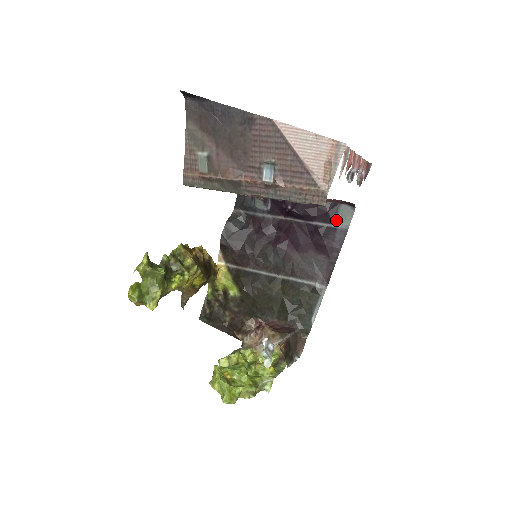
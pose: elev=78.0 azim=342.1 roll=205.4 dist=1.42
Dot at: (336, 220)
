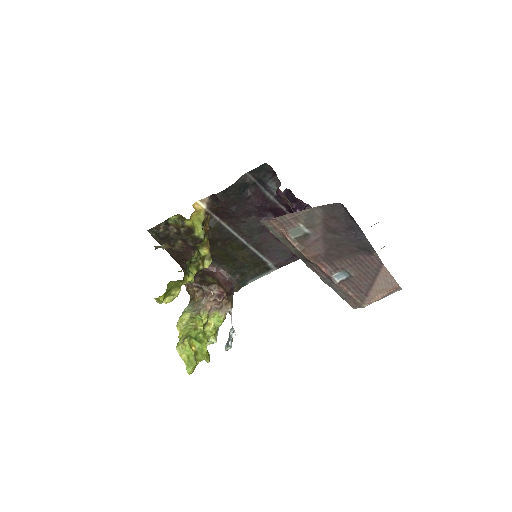
Dot at: occluded
